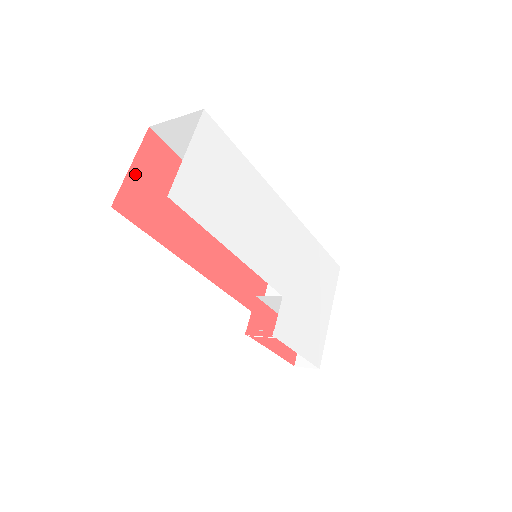
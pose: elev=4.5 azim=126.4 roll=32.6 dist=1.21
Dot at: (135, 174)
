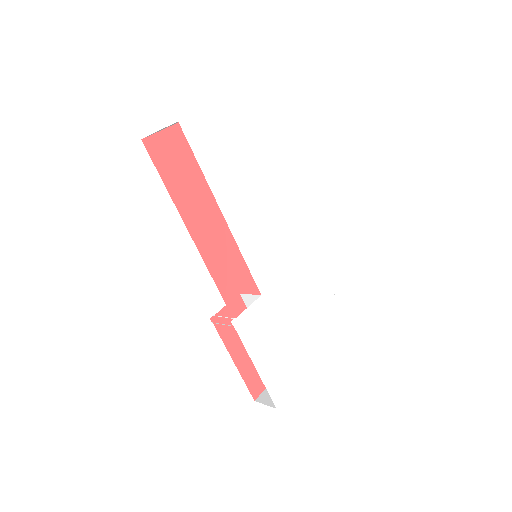
Dot at: (177, 132)
